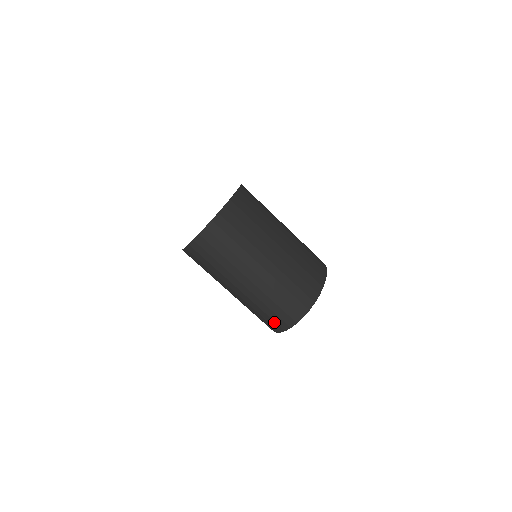
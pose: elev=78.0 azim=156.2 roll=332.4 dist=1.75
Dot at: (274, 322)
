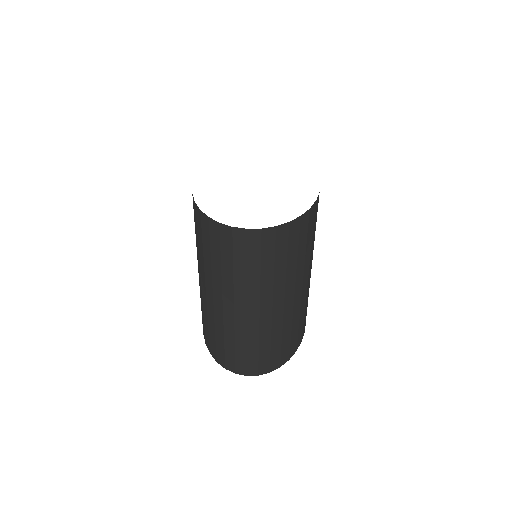
Dot at: (223, 354)
